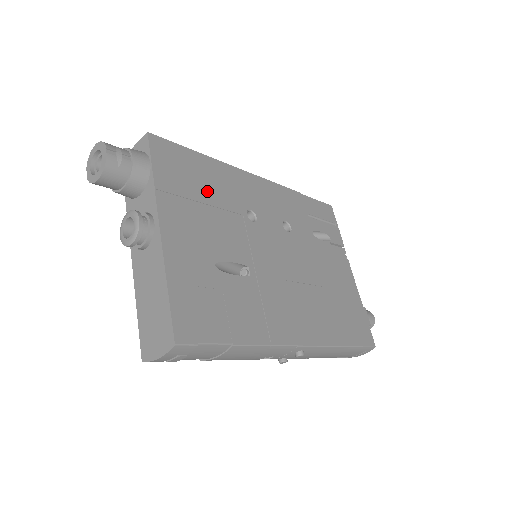
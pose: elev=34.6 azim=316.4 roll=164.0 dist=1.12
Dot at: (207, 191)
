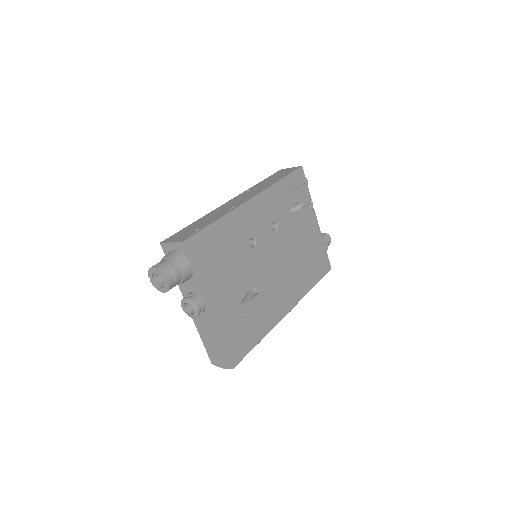
Dot at: (225, 252)
